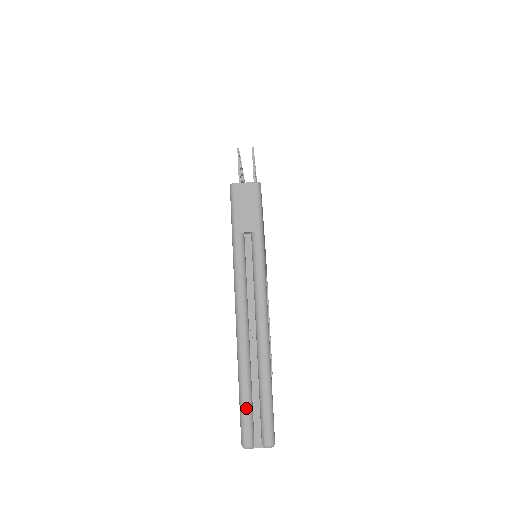
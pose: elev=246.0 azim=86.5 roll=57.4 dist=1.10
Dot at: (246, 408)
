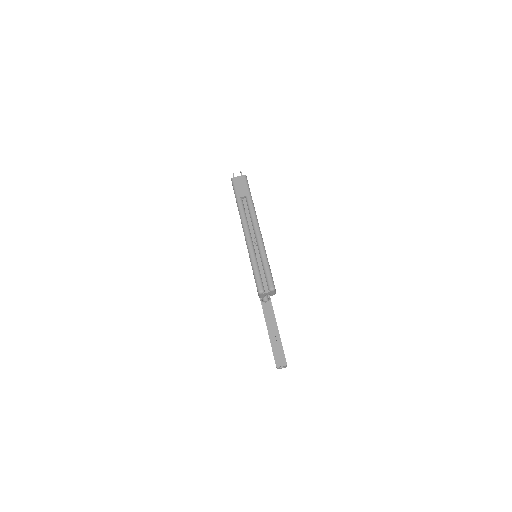
Dot at: (257, 273)
